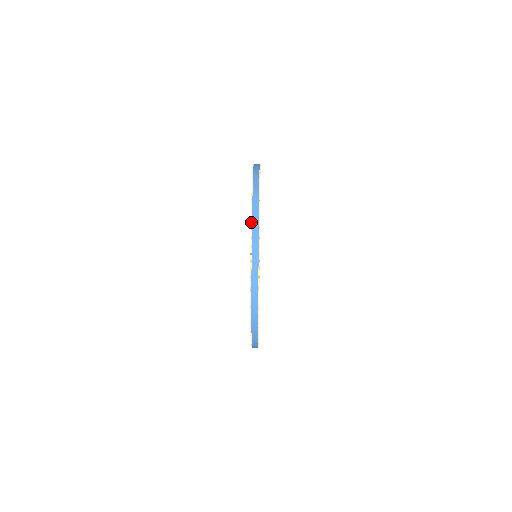
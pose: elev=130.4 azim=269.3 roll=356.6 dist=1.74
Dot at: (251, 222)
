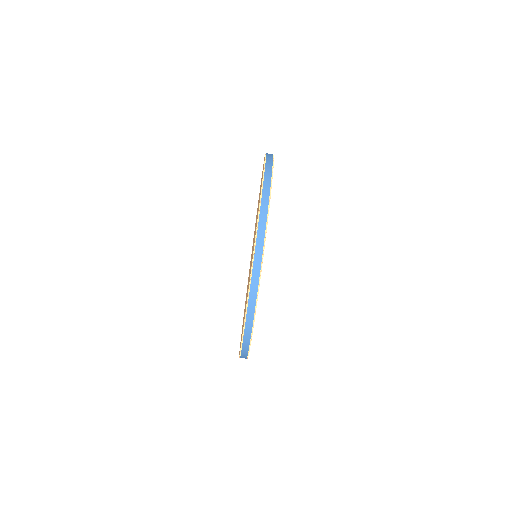
Dot at: (258, 217)
